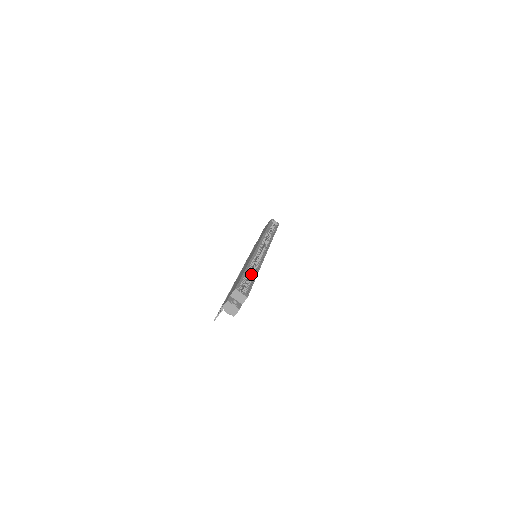
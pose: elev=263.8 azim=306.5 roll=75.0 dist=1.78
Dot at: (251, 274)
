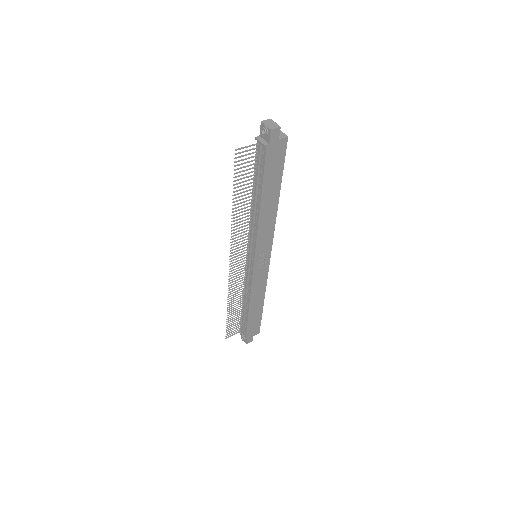
Dot at: occluded
